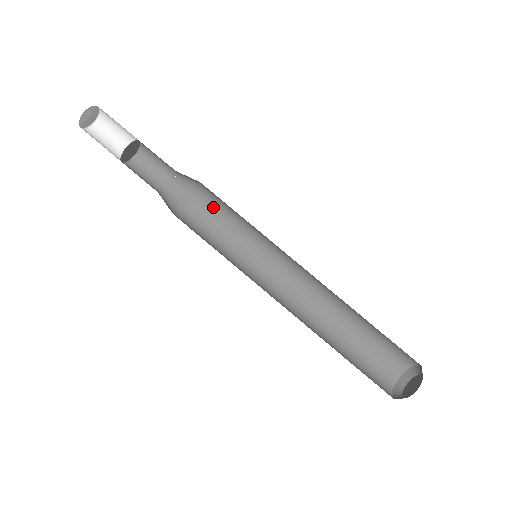
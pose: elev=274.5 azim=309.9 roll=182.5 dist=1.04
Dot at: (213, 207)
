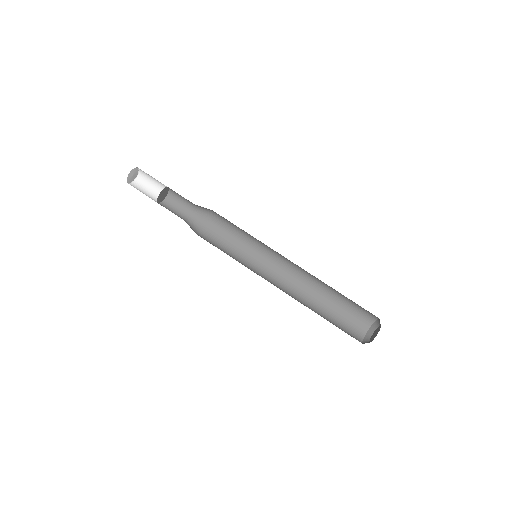
Dot at: (218, 234)
